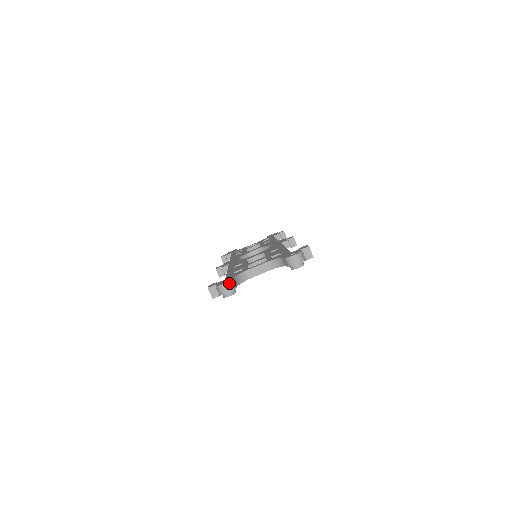
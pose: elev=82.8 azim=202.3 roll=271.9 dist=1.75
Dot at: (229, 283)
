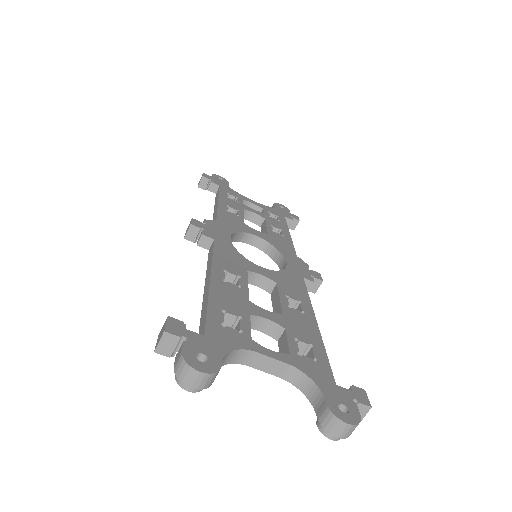
Dot at: (209, 376)
